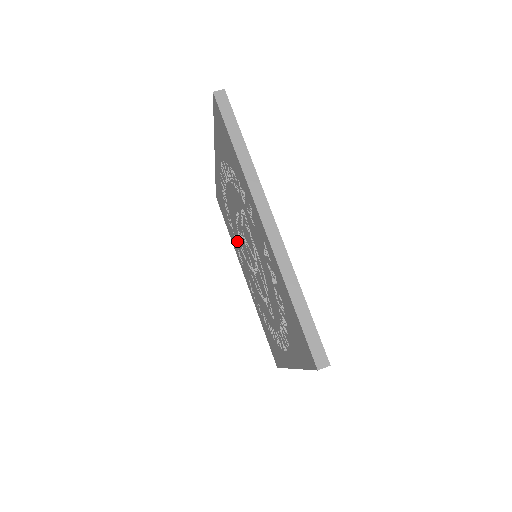
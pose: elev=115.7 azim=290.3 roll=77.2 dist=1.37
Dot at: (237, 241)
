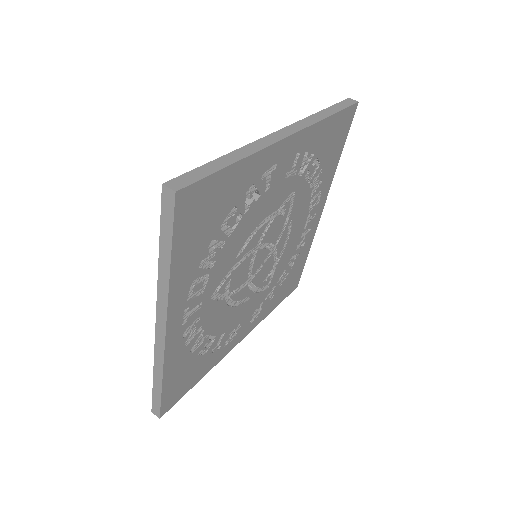
Dot at: occluded
